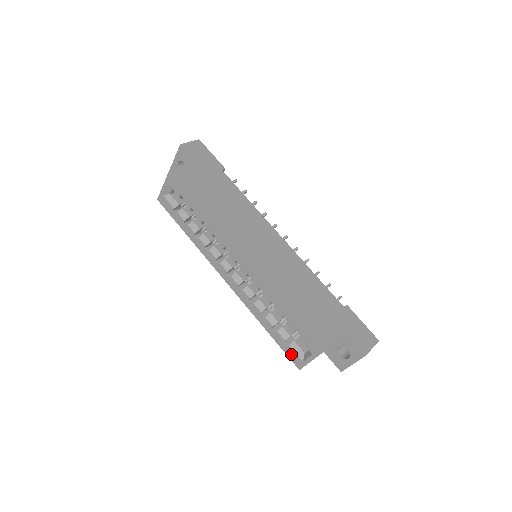
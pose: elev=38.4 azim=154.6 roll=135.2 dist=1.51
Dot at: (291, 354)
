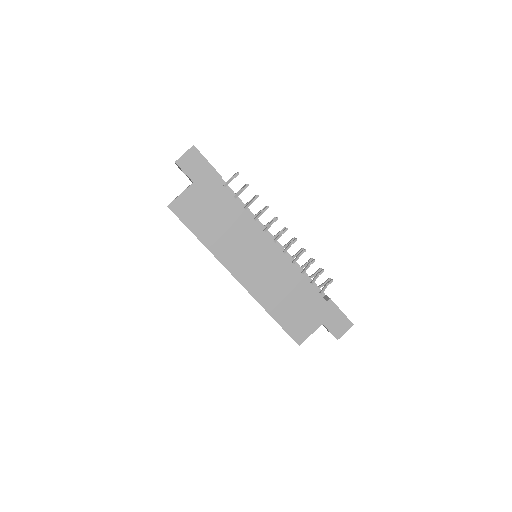
Dot at: occluded
